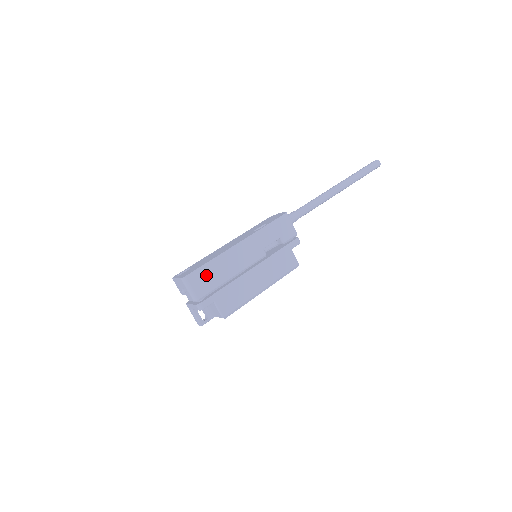
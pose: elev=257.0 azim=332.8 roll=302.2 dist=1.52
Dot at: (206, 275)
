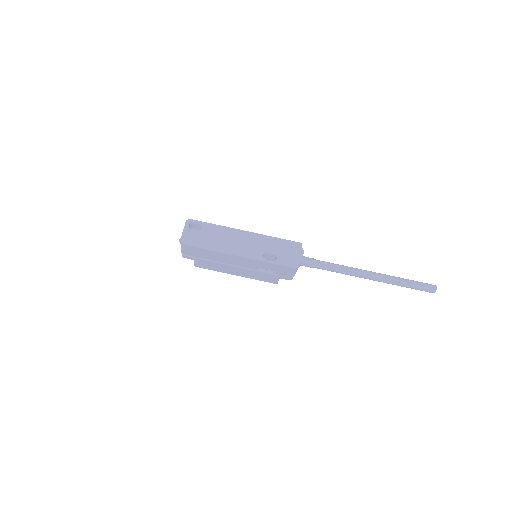
Dot at: (199, 251)
